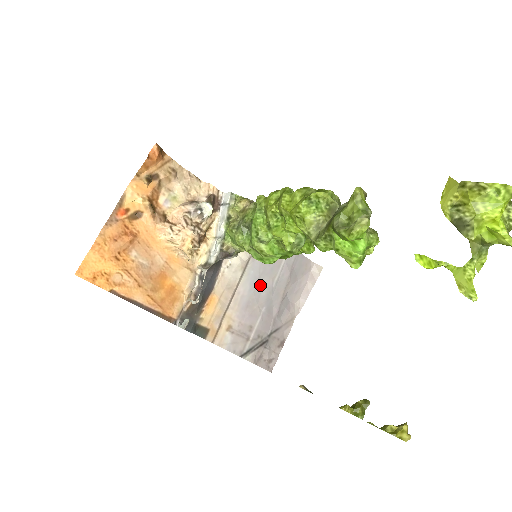
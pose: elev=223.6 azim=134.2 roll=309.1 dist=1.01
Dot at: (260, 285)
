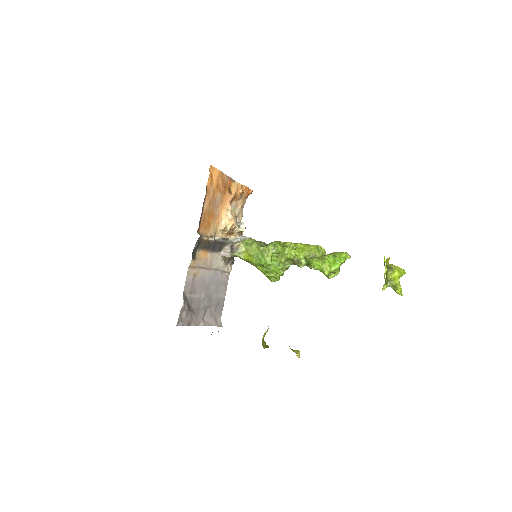
Dot at: (211, 286)
